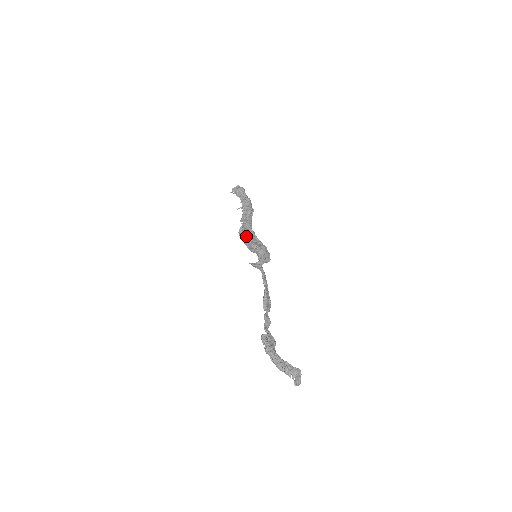
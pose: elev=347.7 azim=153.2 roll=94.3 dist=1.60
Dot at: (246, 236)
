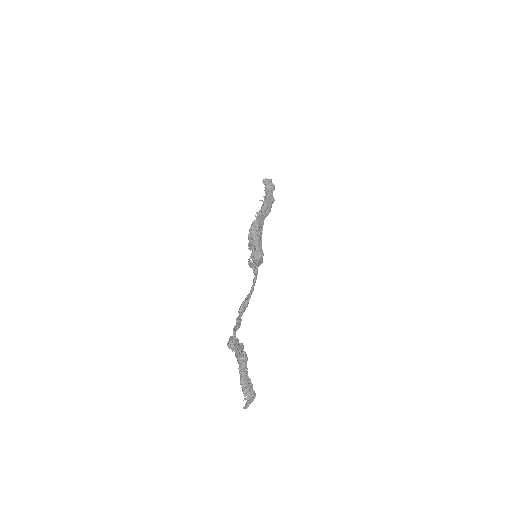
Dot at: (258, 231)
